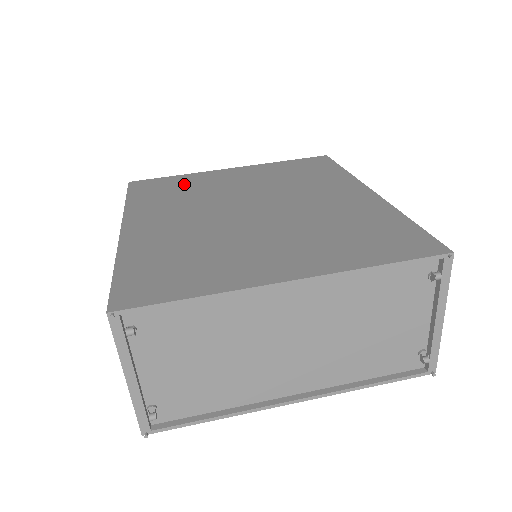
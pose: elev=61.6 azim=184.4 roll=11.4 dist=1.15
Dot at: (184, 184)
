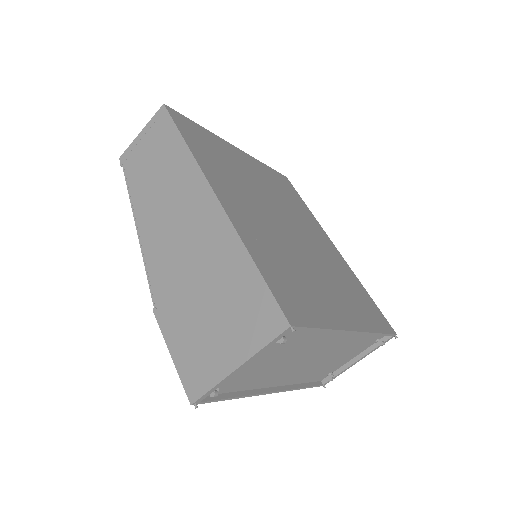
Dot at: (218, 149)
